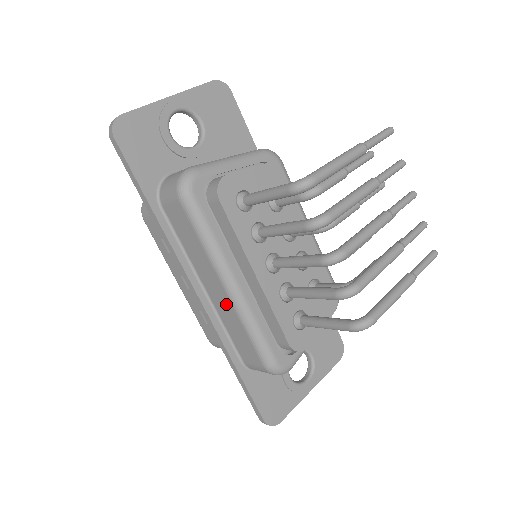
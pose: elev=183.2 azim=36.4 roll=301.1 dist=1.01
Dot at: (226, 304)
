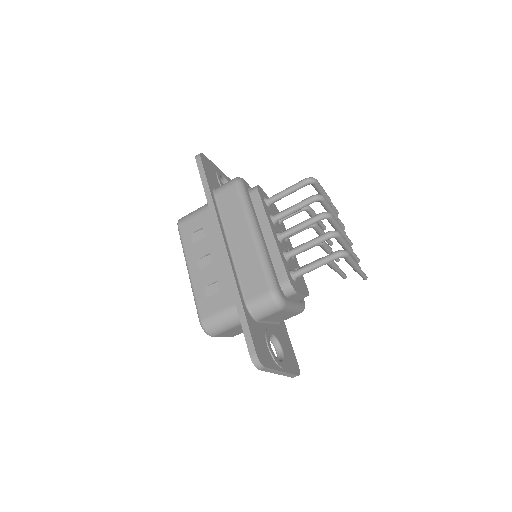
Dot at: (248, 247)
